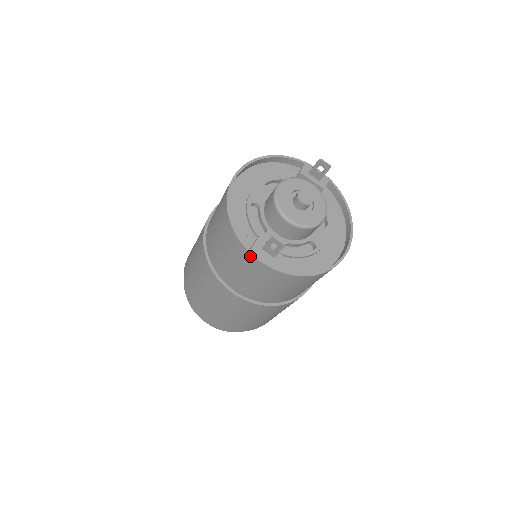
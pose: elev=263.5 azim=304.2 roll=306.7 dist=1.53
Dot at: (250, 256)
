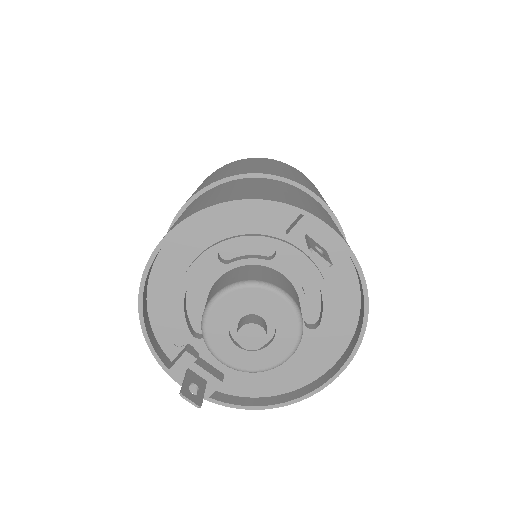
Dot at: (171, 373)
